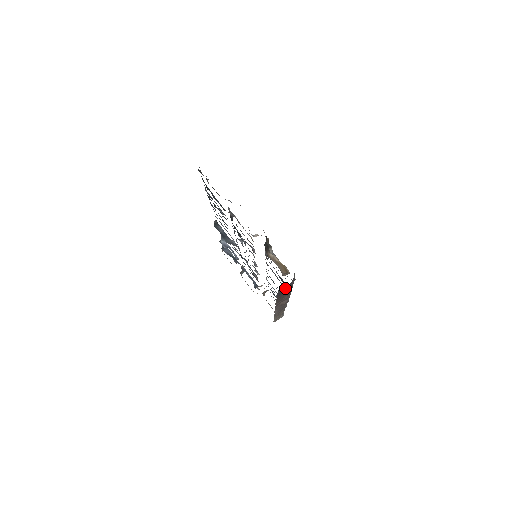
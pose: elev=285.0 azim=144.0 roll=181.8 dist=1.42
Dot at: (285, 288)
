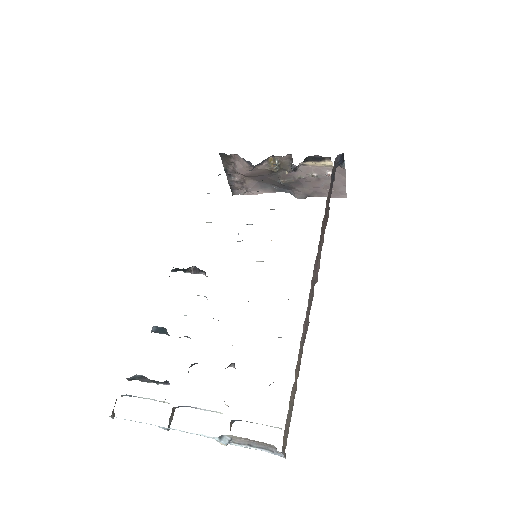
Dot at: (332, 181)
